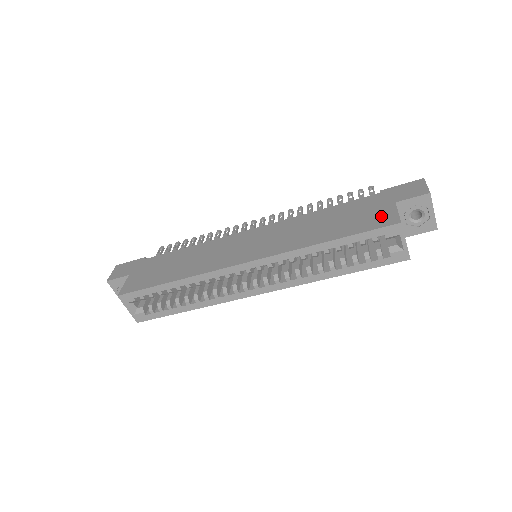
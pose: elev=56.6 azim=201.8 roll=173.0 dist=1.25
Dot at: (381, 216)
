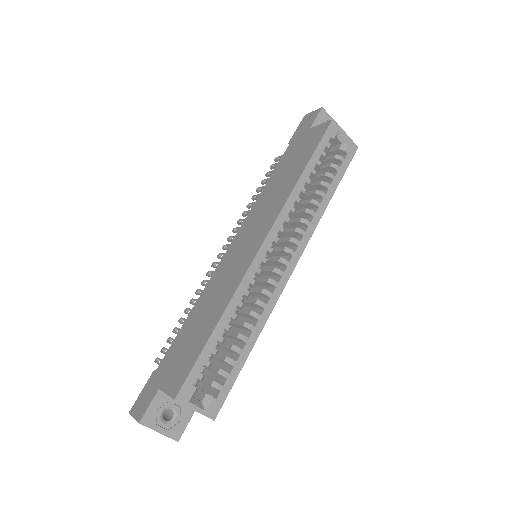
Dot at: (314, 135)
